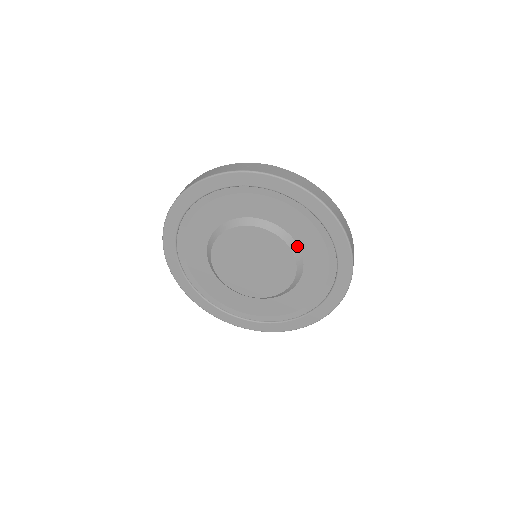
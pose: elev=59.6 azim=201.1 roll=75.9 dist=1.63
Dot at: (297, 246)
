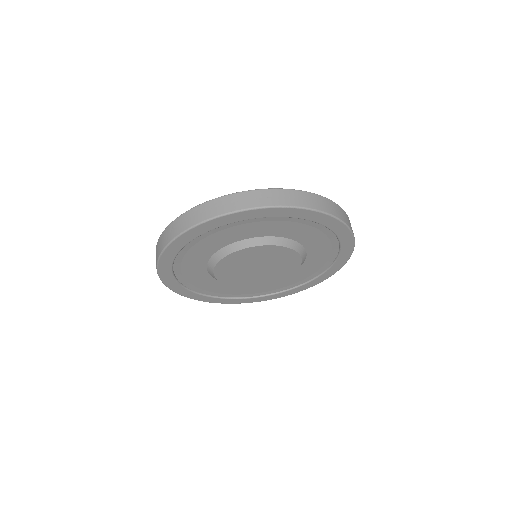
Dot at: (305, 252)
